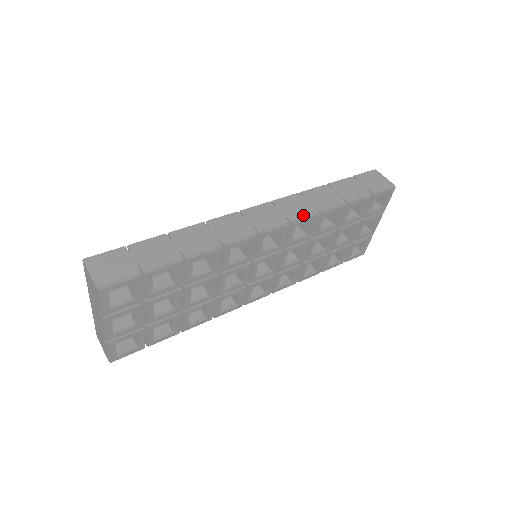
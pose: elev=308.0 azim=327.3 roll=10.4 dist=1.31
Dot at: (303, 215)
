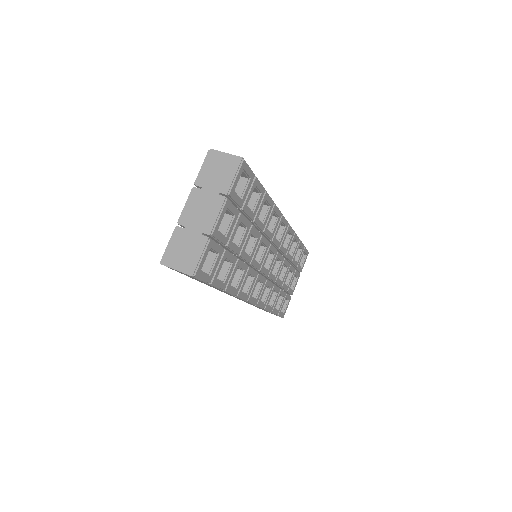
Dot at: occluded
